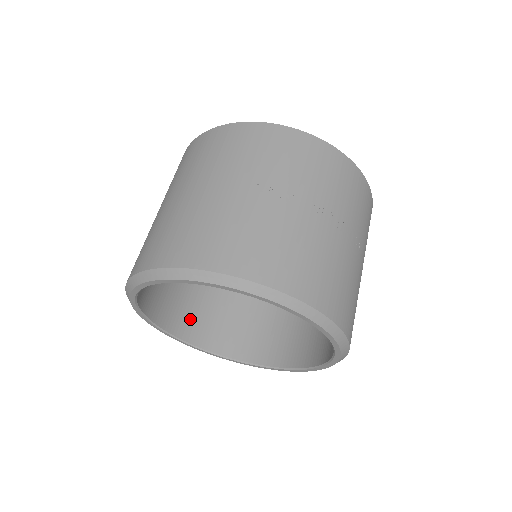
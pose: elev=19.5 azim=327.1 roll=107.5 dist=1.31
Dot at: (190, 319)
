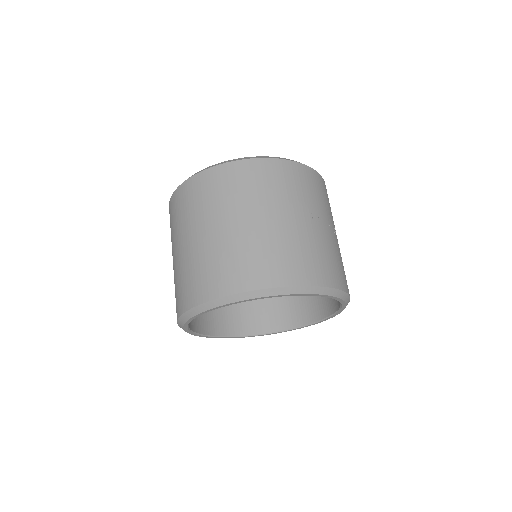
Dot at: occluded
